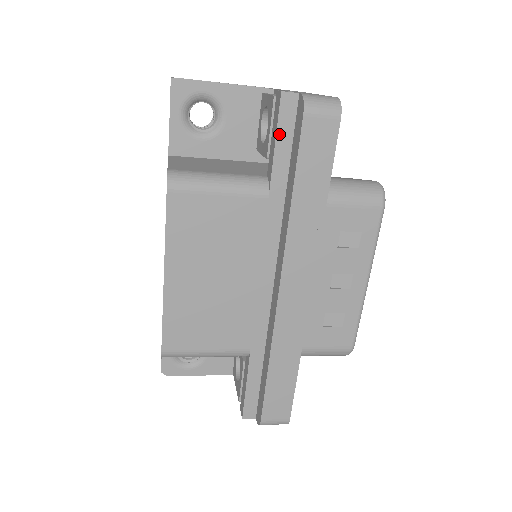
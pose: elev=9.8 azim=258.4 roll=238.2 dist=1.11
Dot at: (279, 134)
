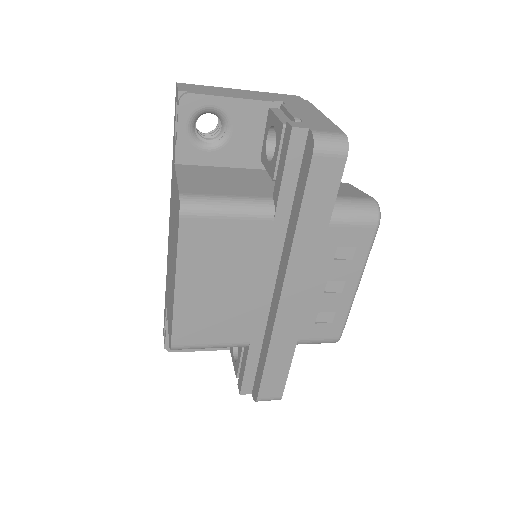
Dot at: (287, 165)
